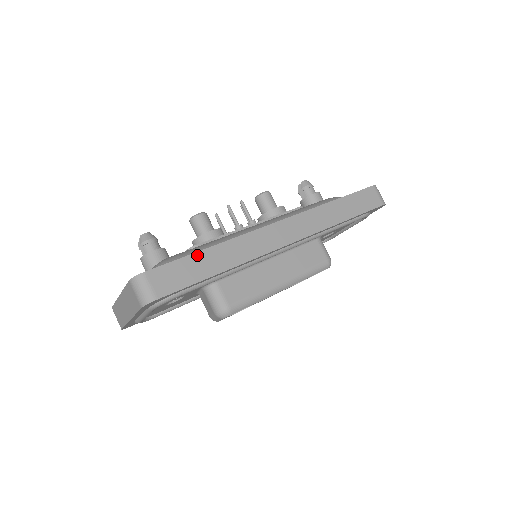
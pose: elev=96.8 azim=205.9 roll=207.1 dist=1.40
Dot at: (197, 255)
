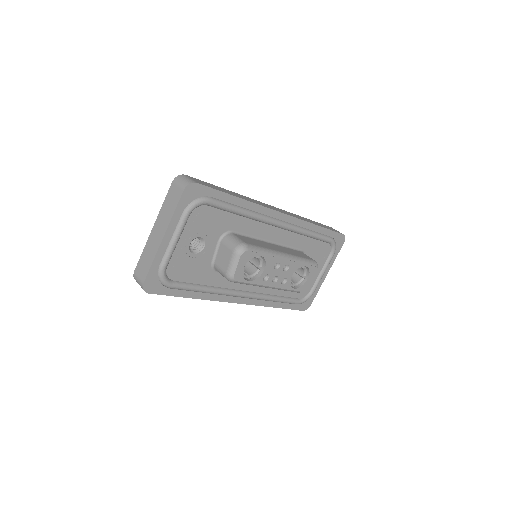
Dot at: (220, 188)
